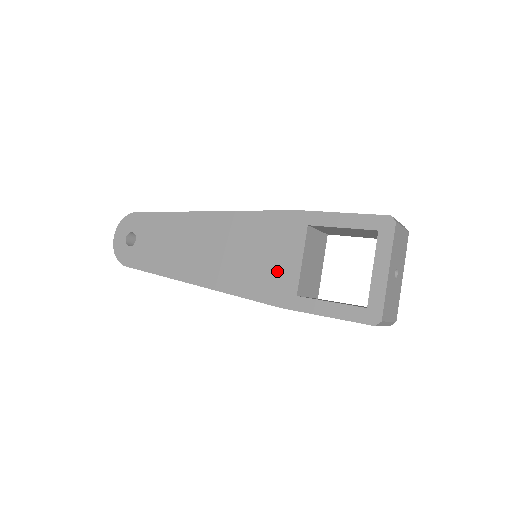
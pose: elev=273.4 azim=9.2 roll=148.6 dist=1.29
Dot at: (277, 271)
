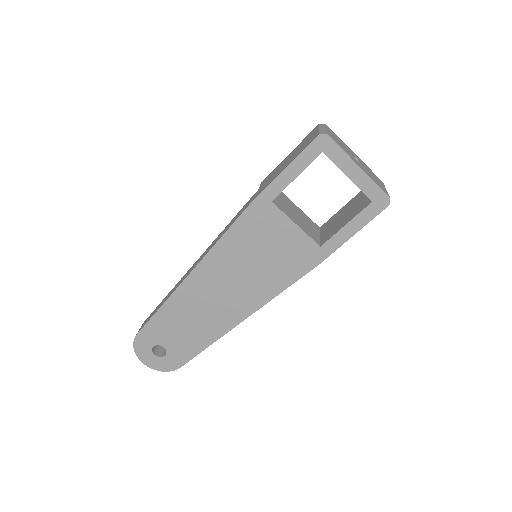
Dot at: (288, 249)
